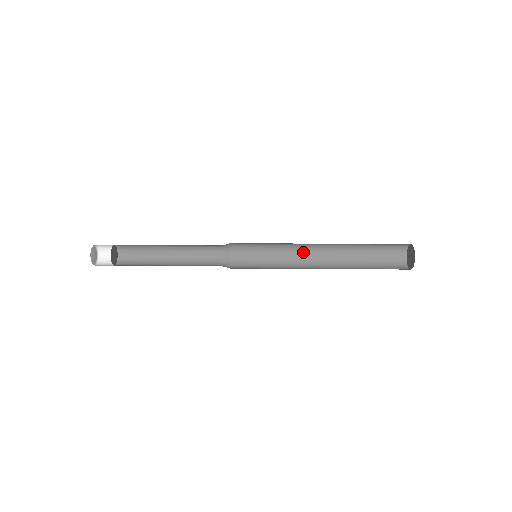
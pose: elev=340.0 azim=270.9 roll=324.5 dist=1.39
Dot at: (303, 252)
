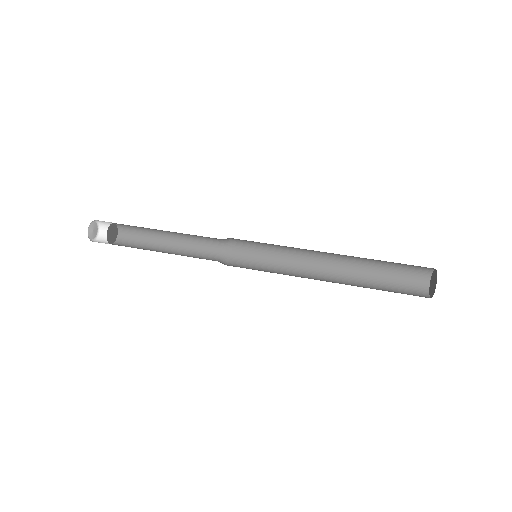
Dot at: (311, 254)
